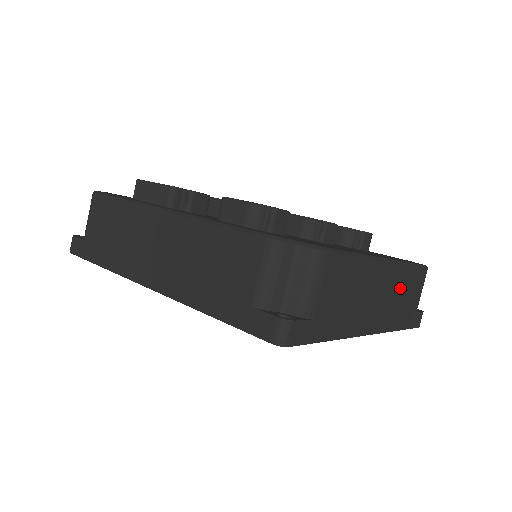
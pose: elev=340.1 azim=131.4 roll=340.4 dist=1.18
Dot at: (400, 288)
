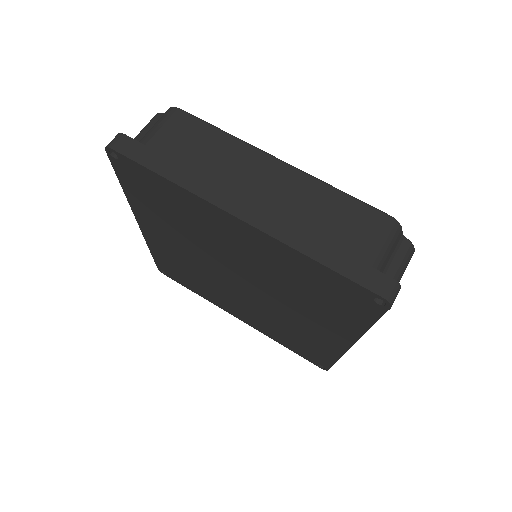
Dot at: (311, 203)
